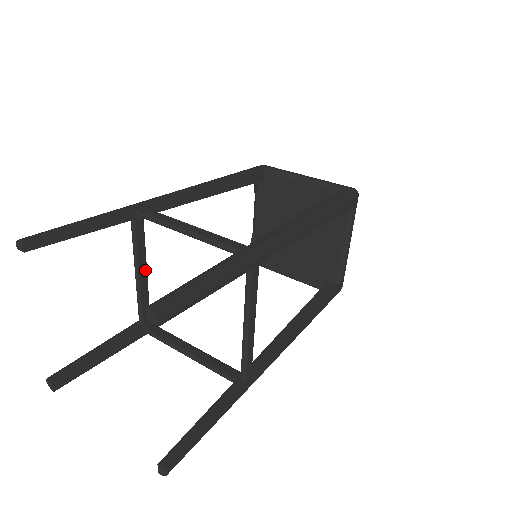
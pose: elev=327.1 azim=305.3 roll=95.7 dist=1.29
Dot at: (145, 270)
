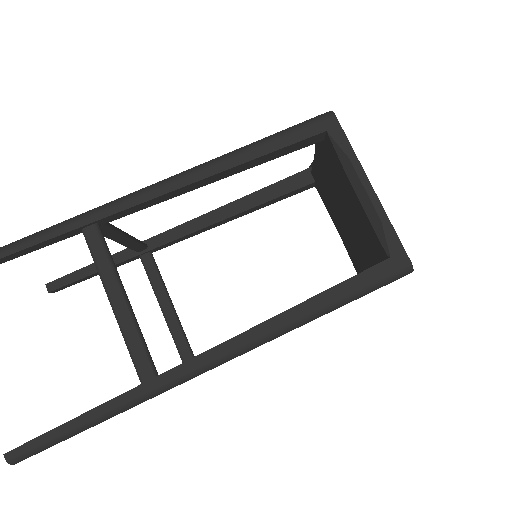
Dot at: (169, 304)
